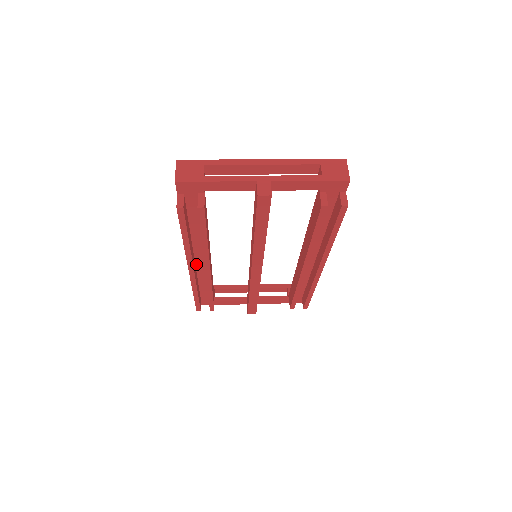
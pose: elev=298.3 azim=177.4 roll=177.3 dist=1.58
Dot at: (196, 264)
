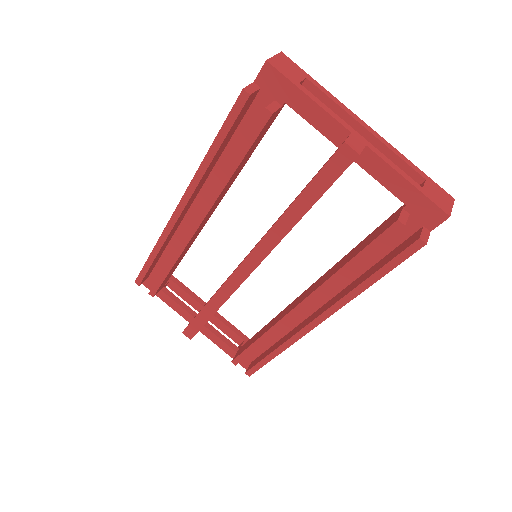
Dot at: (187, 215)
